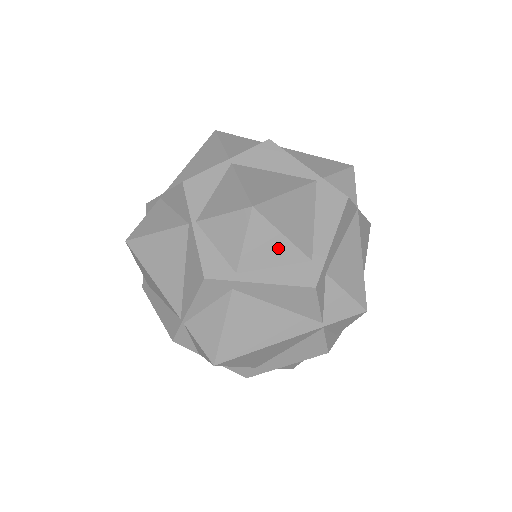
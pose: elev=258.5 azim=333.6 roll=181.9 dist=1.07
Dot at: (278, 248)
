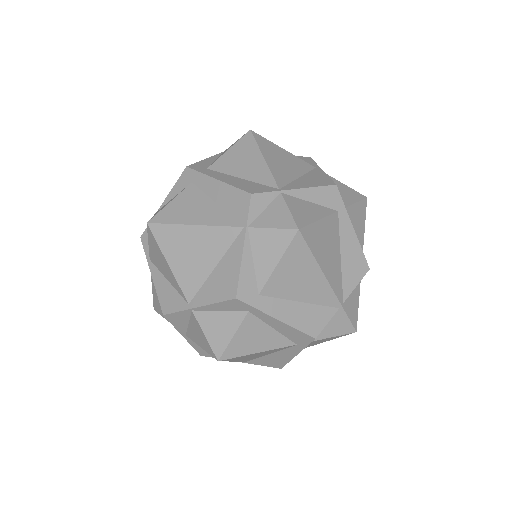
Dot at: (360, 230)
